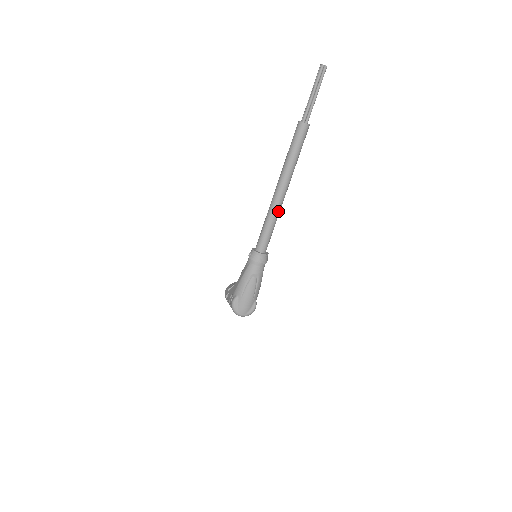
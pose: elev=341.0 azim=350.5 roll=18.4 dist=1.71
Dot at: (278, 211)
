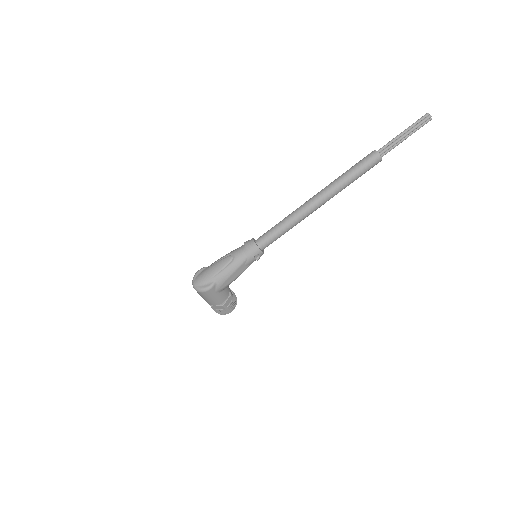
Dot at: (298, 215)
